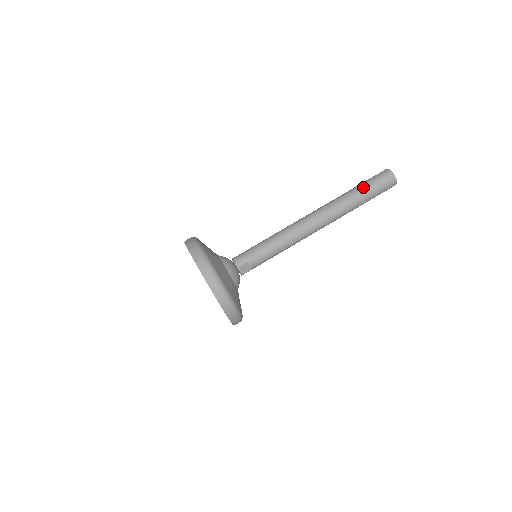
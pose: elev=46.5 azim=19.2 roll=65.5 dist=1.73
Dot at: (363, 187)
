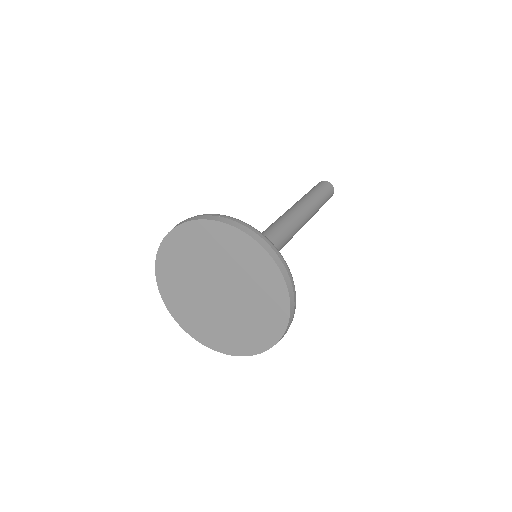
Dot at: (318, 192)
